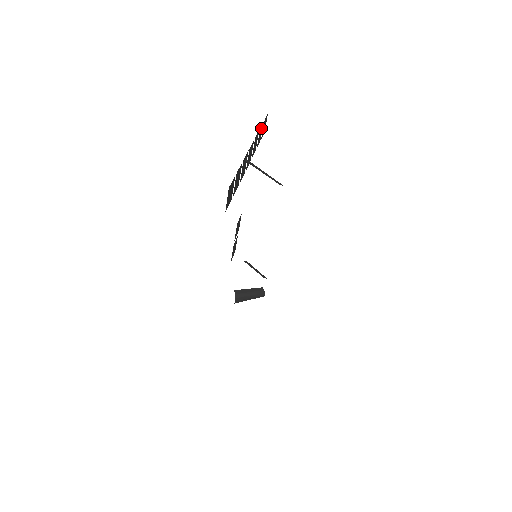
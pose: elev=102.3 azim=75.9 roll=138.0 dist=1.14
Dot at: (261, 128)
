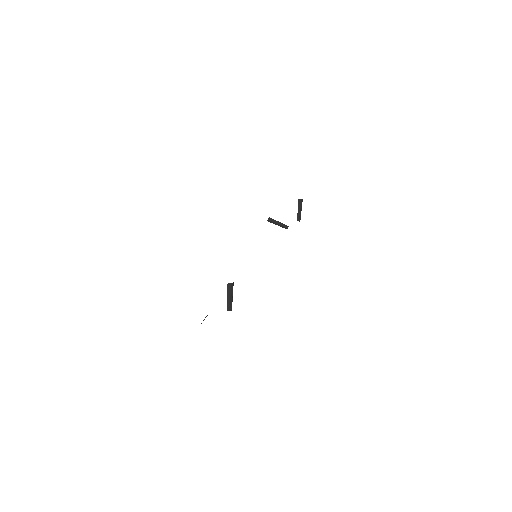
Dot at: occluded
